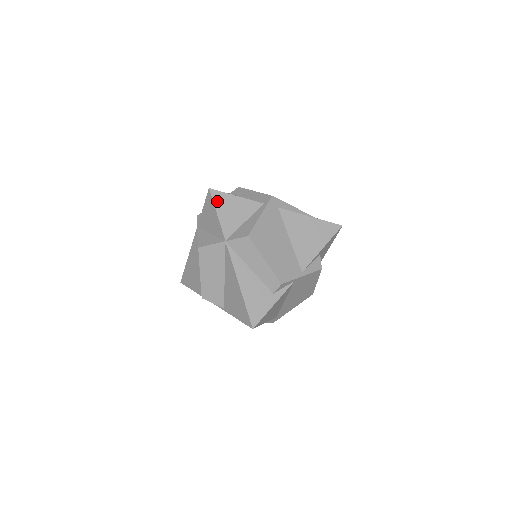
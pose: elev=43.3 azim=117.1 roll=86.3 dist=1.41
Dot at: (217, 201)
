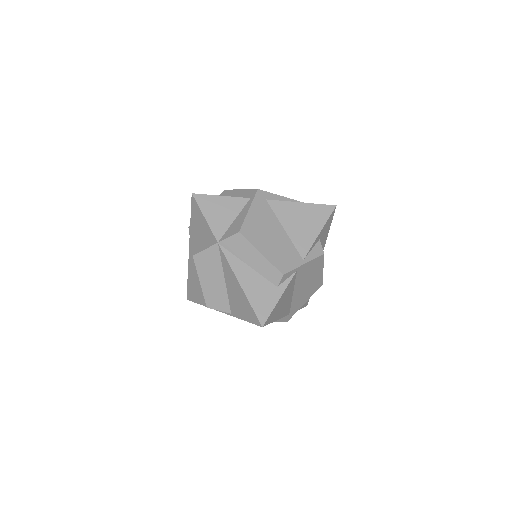
Dot at: (202, 204)
